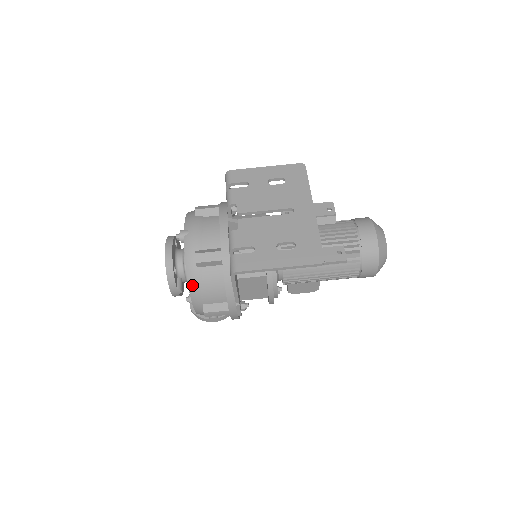
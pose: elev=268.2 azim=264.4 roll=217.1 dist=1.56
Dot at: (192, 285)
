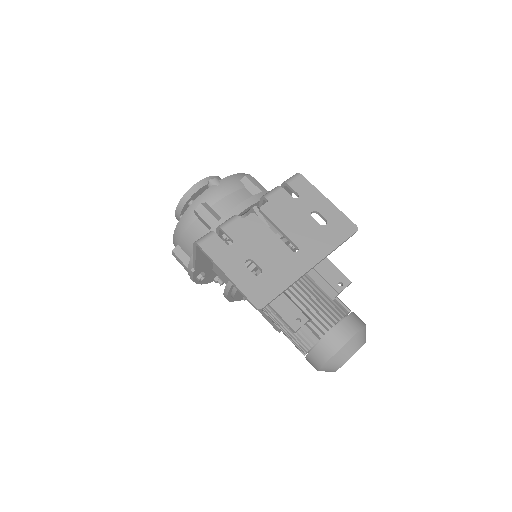
Dot at: (181, 223)
